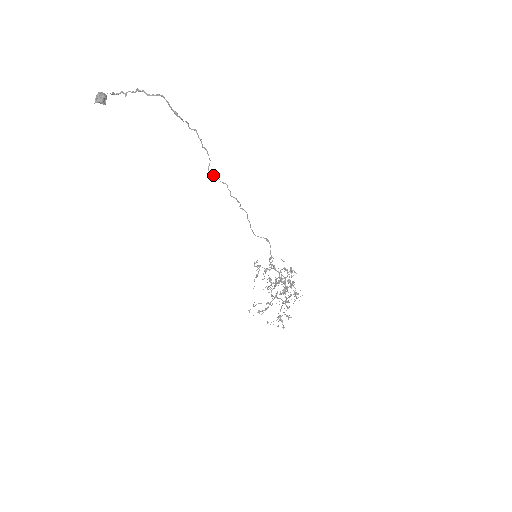
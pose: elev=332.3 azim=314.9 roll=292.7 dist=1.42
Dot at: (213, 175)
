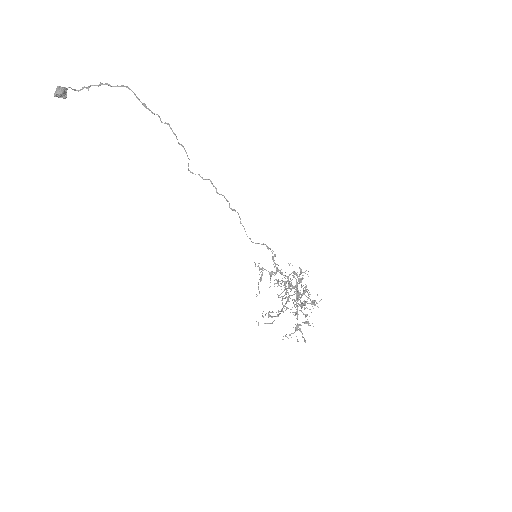
Dot at: occluded
